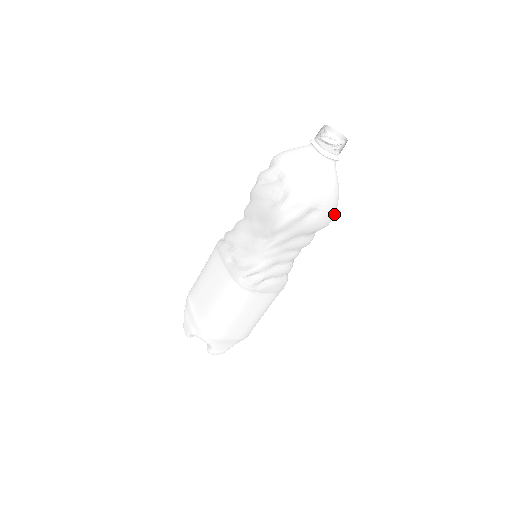
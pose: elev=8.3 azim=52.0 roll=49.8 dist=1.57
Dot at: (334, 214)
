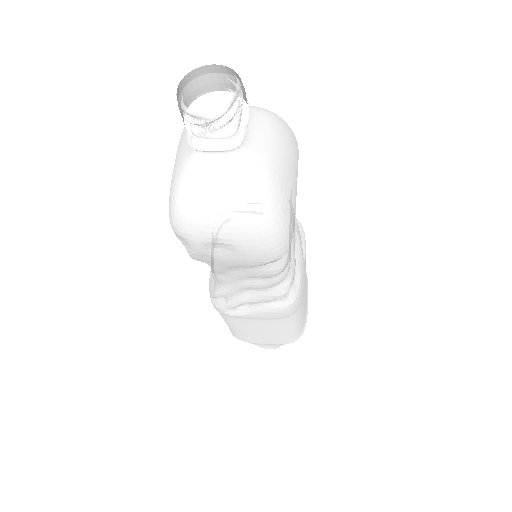
Dot at: (277, 243)
